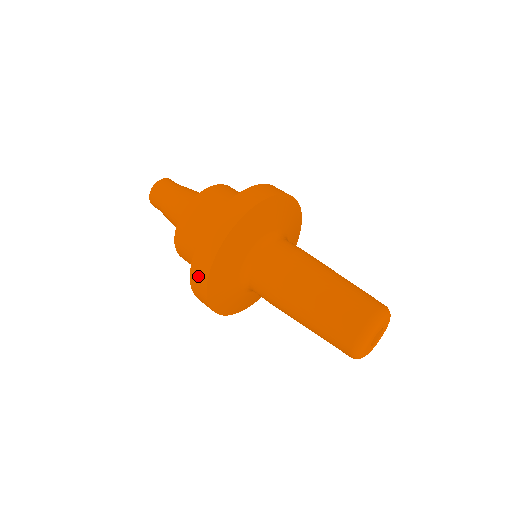
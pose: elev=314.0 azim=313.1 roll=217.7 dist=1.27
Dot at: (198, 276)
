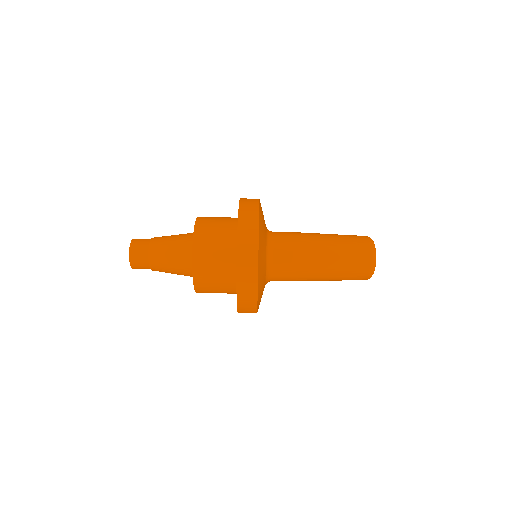
Dot at: (247, 309)
